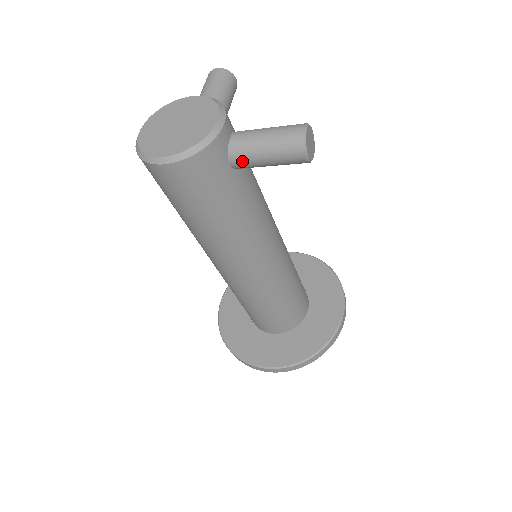
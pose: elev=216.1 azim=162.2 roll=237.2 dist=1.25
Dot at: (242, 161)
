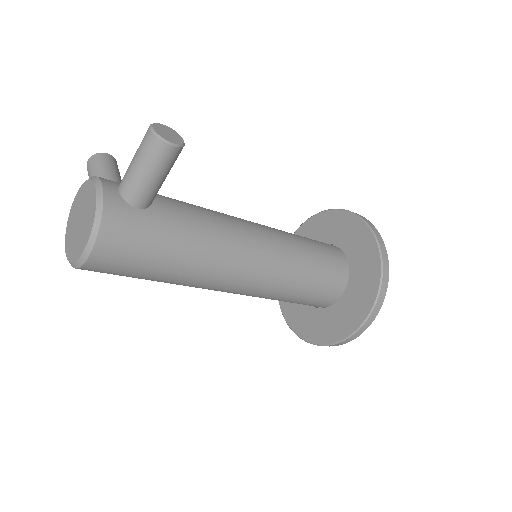
Dot at: (141, 197)
